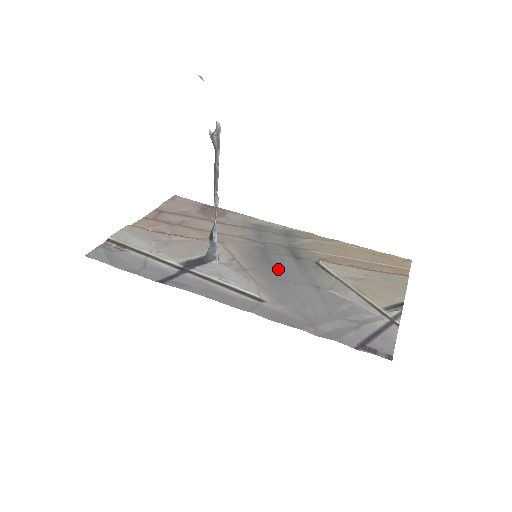
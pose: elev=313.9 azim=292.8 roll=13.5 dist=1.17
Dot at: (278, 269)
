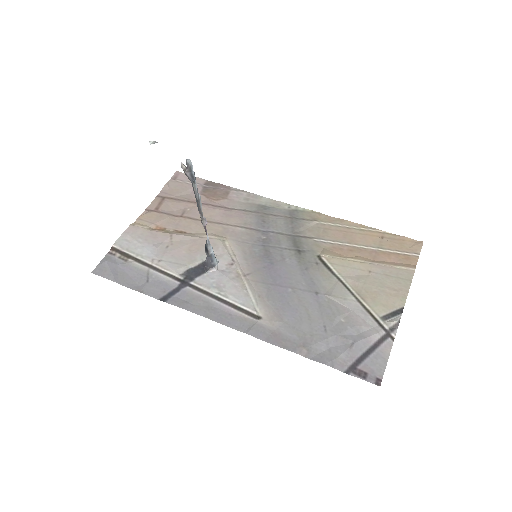
Dot at: (278, 270)
